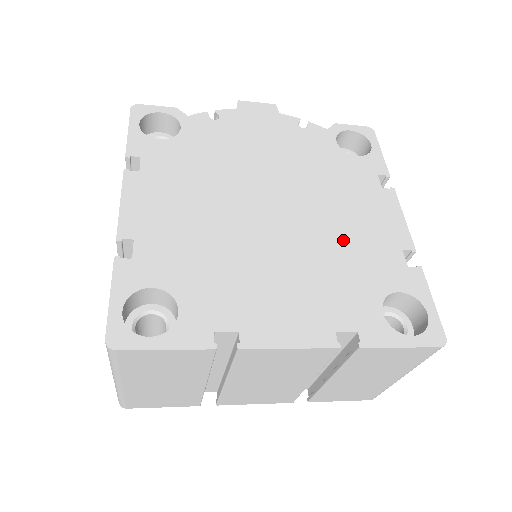
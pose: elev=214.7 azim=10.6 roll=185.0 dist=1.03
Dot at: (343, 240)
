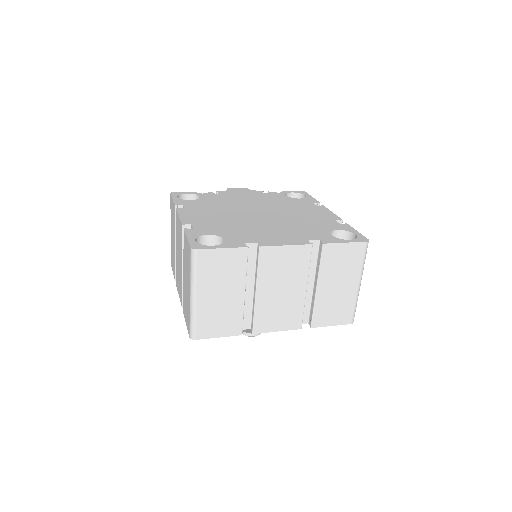
Dot at: (302, 219)
